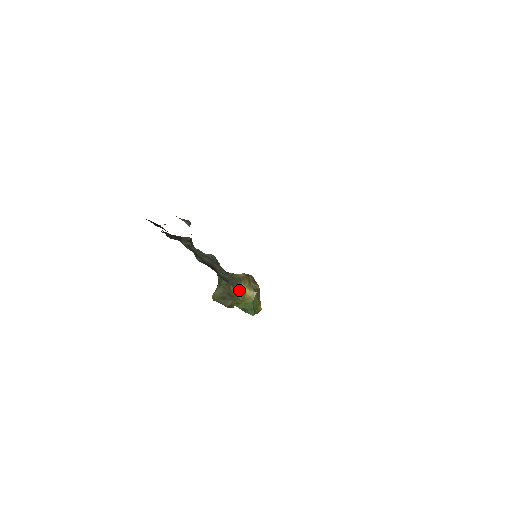
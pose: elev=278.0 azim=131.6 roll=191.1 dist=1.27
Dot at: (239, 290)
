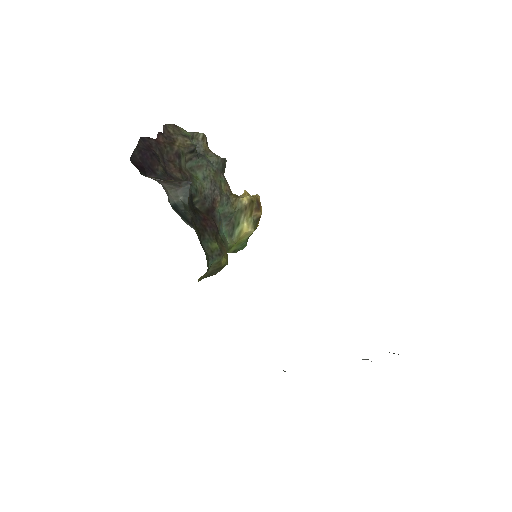
Dot at: (236, 228)
